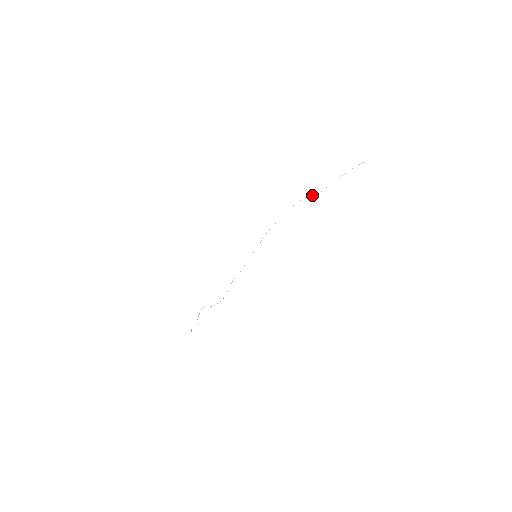
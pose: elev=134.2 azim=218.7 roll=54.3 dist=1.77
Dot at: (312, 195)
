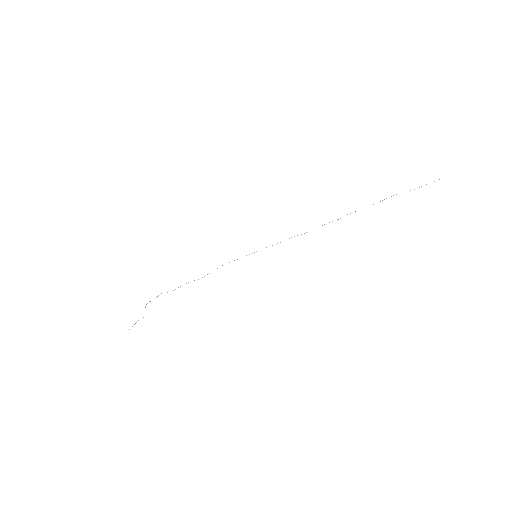
Dot at: occluded
